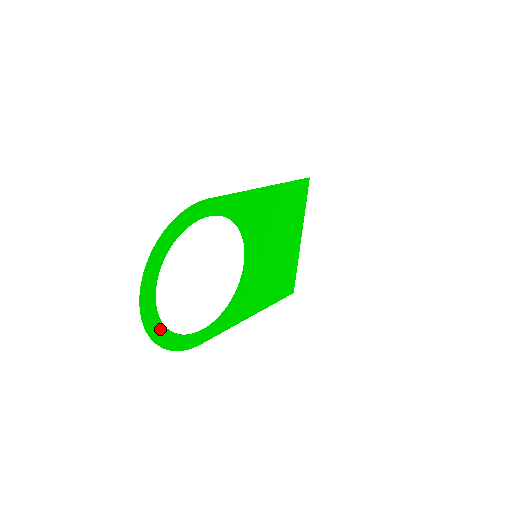
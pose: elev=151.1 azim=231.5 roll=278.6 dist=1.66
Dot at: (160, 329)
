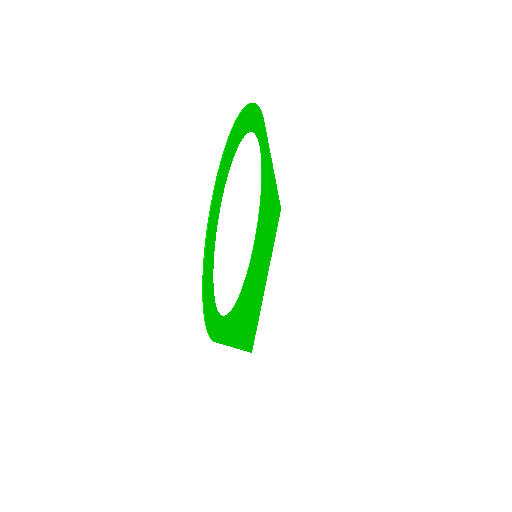
Dot at: (210, 257)
